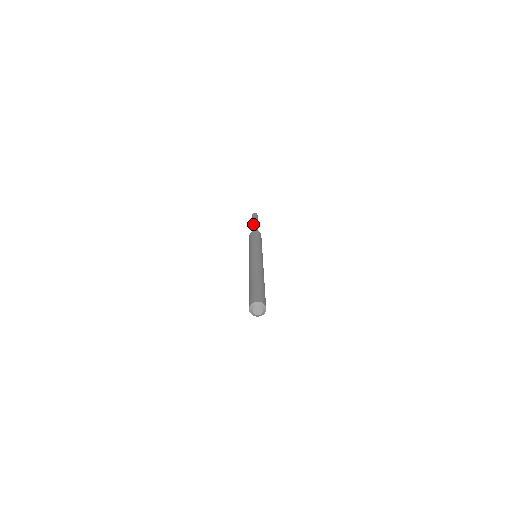
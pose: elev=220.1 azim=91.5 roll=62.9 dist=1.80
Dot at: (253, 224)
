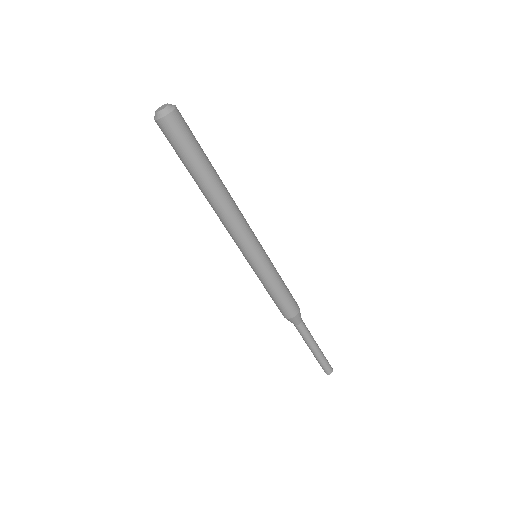
Dot at: occluded
